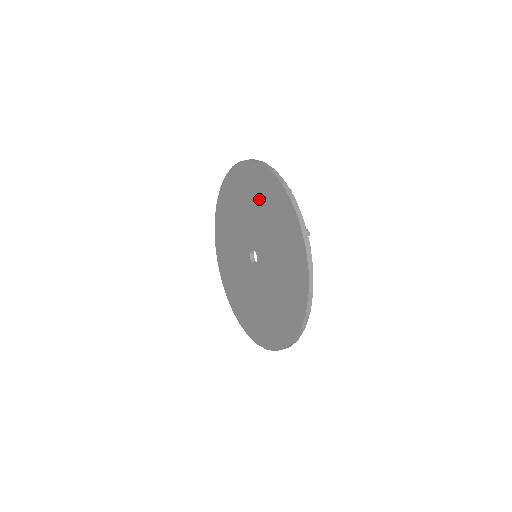
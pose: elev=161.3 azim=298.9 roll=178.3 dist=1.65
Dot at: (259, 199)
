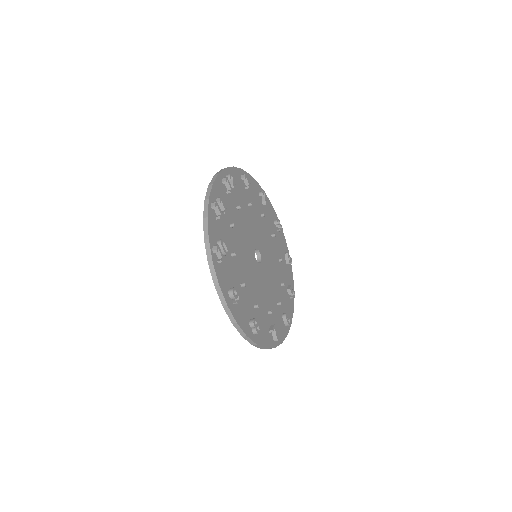
Dot at: occluded
